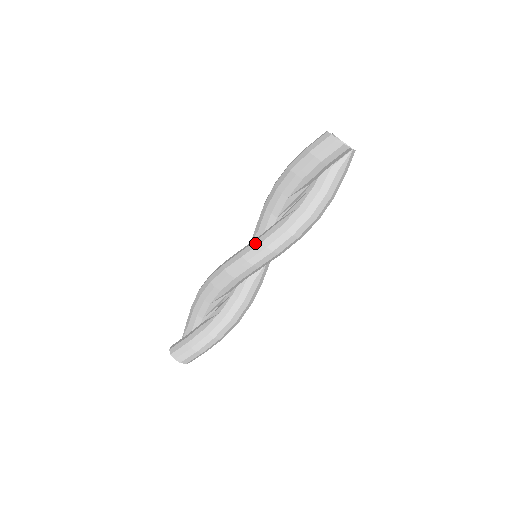
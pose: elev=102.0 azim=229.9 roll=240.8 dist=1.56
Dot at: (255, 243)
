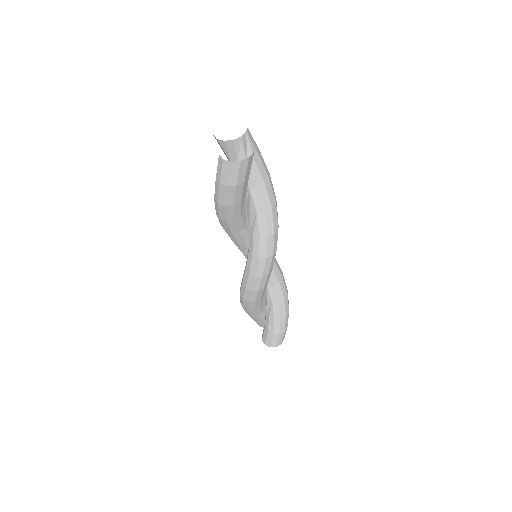
Dot at: (254, 262)
